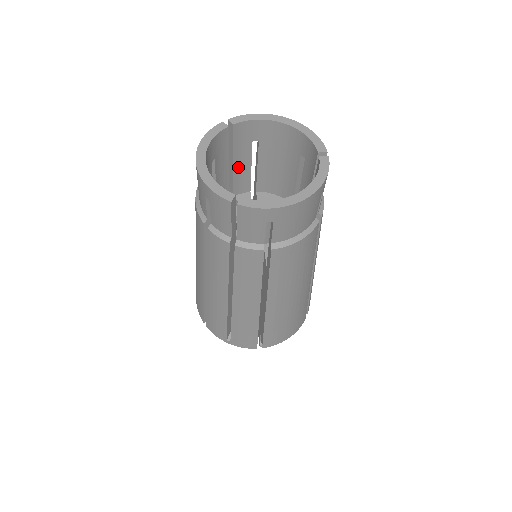
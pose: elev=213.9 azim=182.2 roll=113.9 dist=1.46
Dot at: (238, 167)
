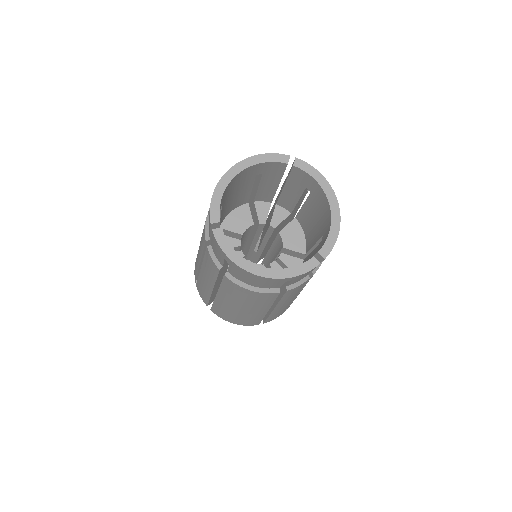
Dot at: (288, 192)
